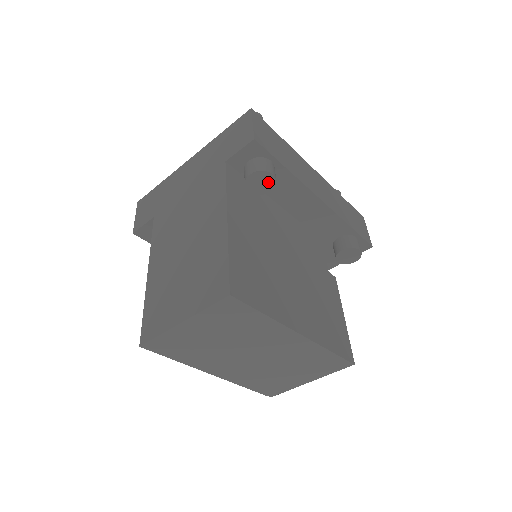
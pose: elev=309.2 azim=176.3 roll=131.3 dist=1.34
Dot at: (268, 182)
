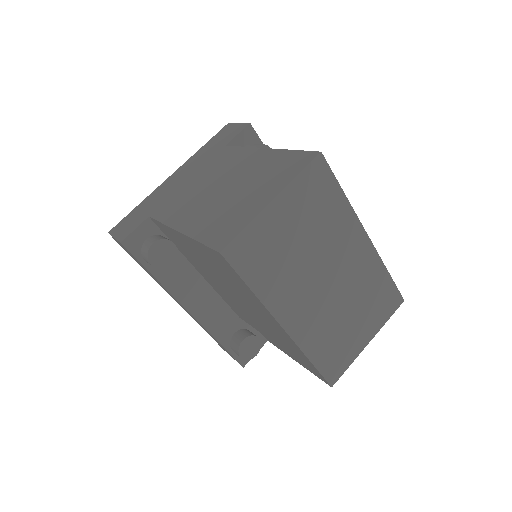
Dot at: occluded
